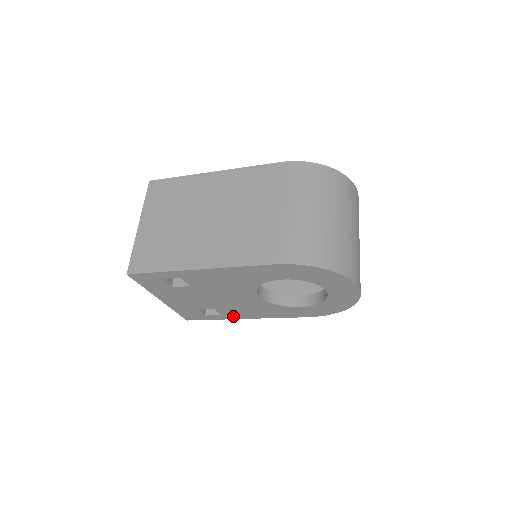
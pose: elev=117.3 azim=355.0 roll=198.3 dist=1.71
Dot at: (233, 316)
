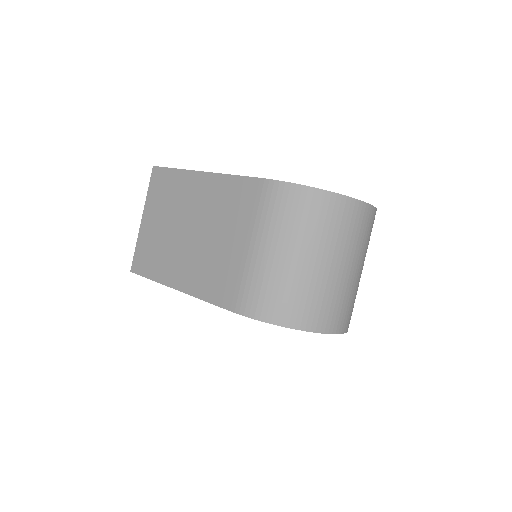
Dot at: occluded
